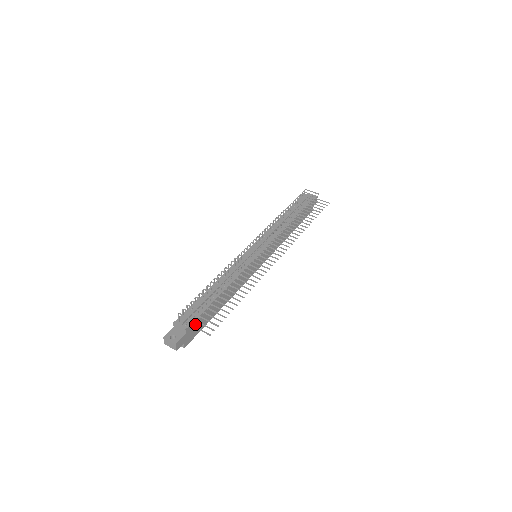
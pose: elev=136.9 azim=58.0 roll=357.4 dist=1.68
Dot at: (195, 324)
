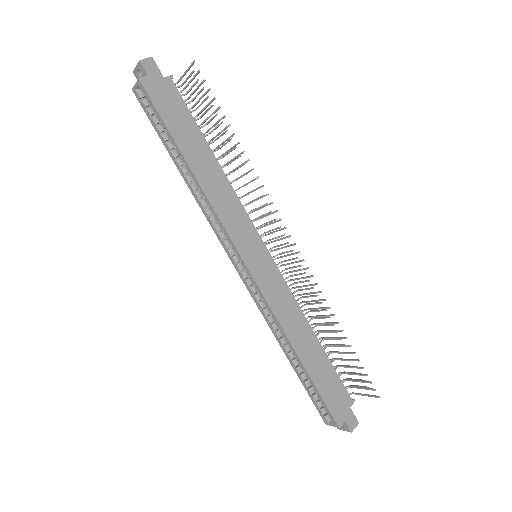
Dot at: (174, 98)
